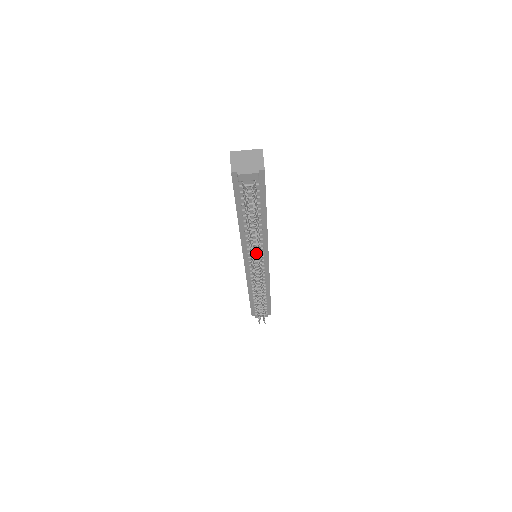
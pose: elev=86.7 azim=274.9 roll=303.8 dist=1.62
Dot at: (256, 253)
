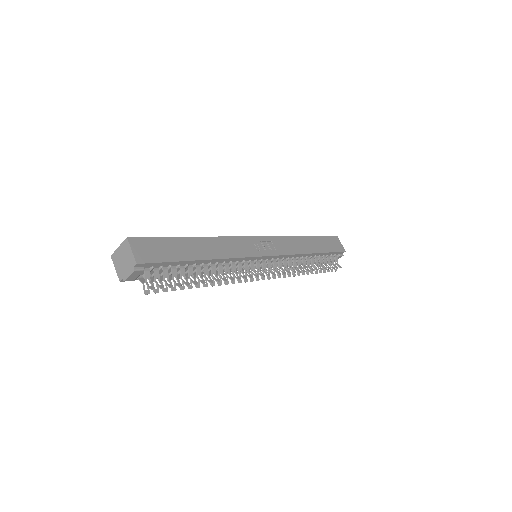
Dot at: occluded
